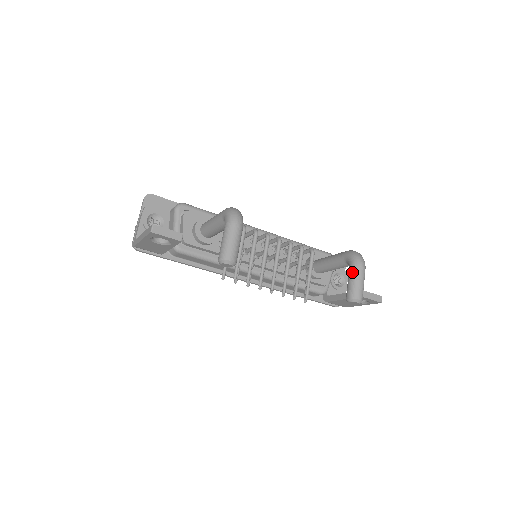
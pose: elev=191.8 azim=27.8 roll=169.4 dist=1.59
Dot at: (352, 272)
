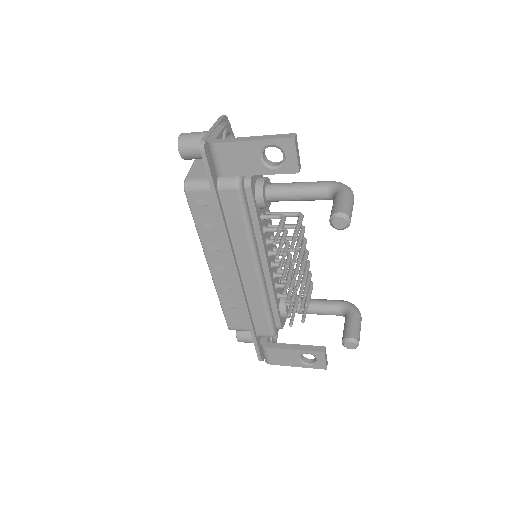
Dot at: (355, 317)
